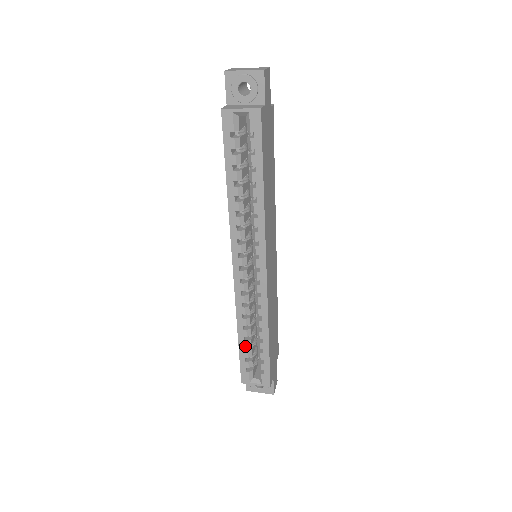
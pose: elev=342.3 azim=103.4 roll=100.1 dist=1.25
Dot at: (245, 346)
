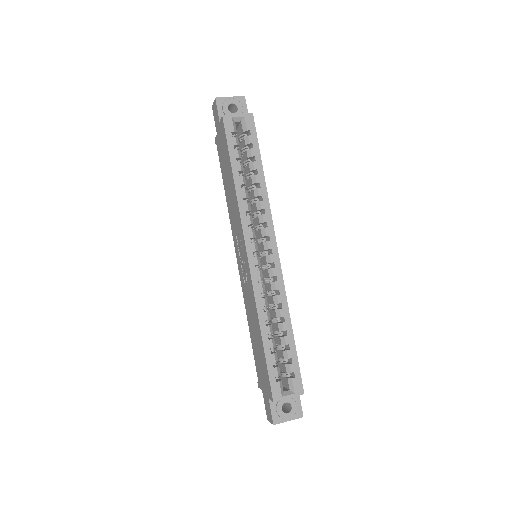
Dot at: (270, 347)
